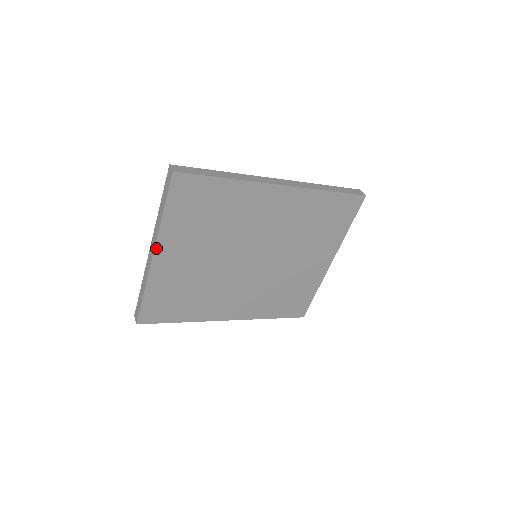
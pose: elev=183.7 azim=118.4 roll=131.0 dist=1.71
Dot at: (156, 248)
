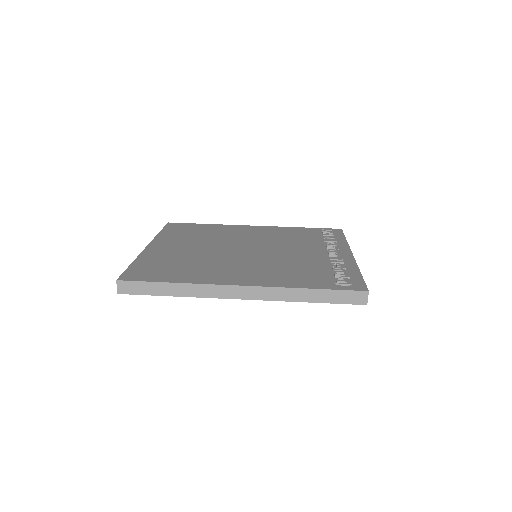
Dot at: occluded
